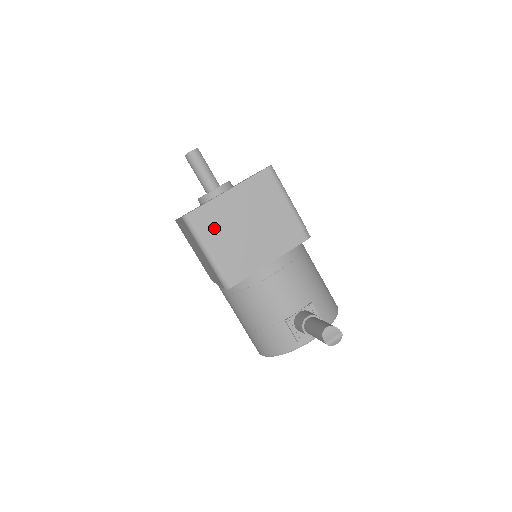
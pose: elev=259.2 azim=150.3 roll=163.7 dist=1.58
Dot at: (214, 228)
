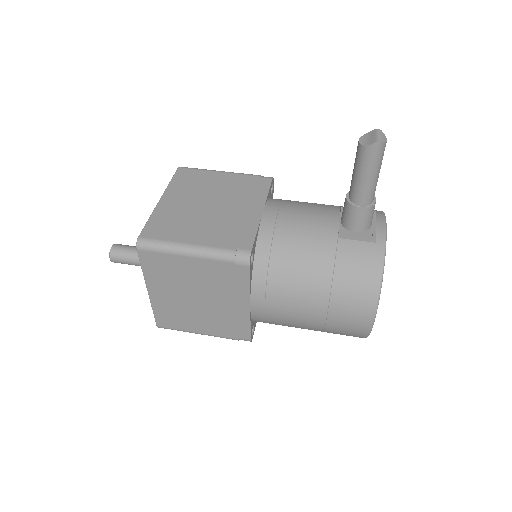
Dot at: (177, 228)
